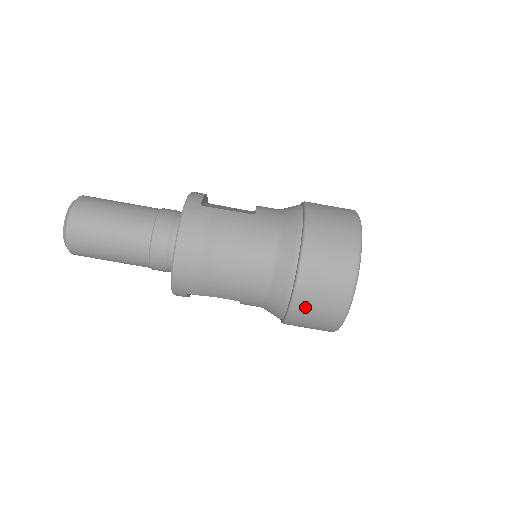
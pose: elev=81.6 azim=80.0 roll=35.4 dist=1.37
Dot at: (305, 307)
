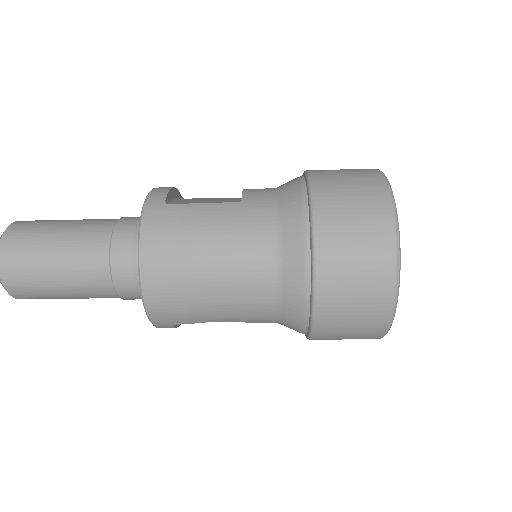
Dot at: (333, 316)
